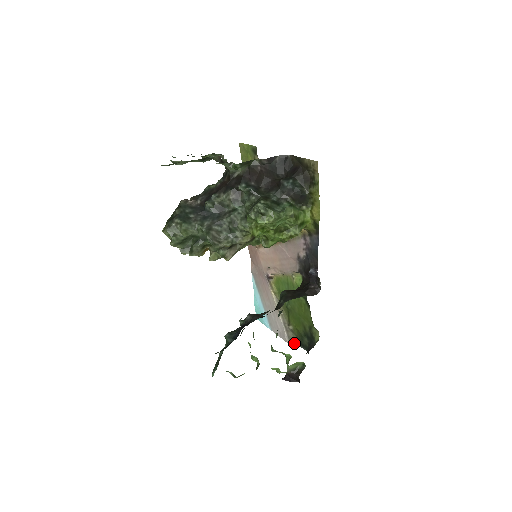
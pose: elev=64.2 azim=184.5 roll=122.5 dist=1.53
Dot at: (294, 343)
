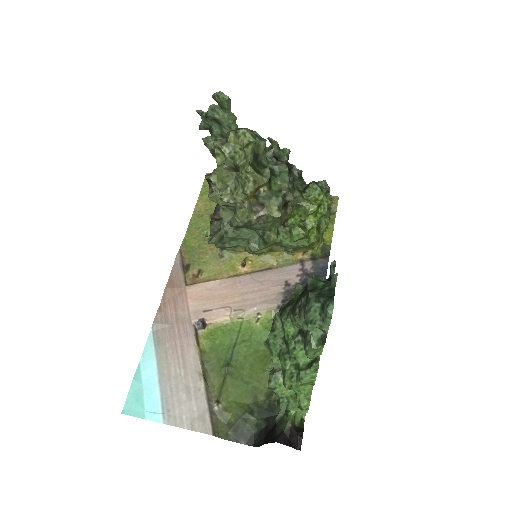
Dot at: (219, 435)
